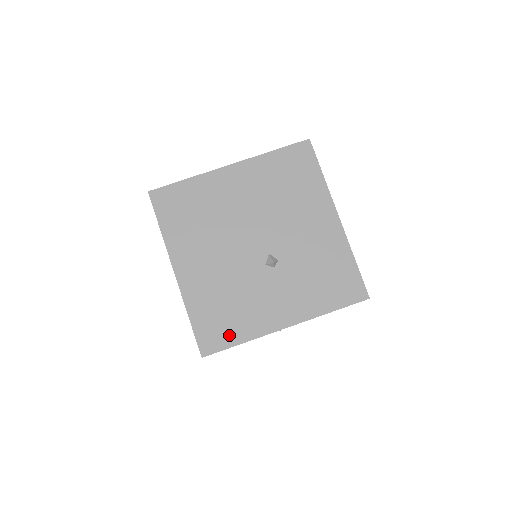
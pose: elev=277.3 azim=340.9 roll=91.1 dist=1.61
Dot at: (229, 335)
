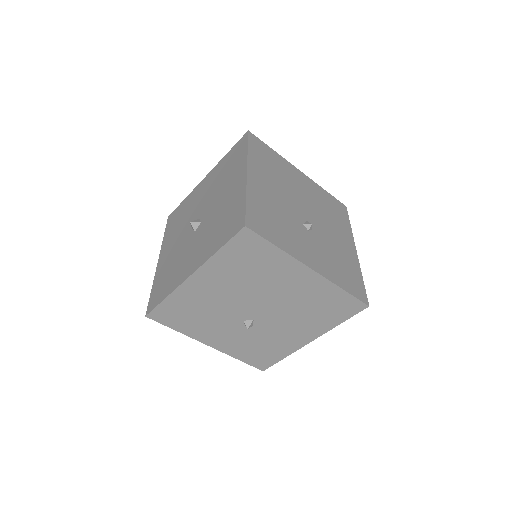
Dot at: (175, 323)
